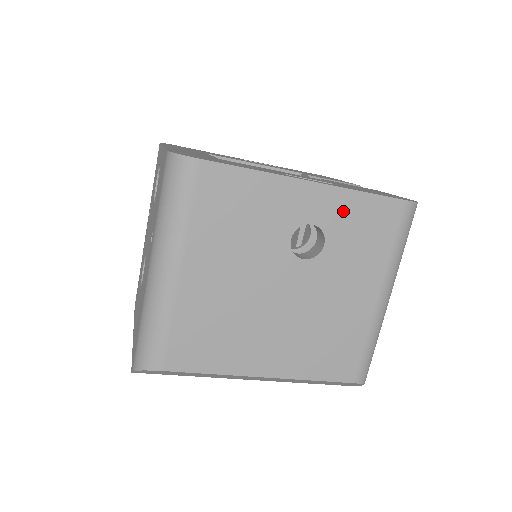
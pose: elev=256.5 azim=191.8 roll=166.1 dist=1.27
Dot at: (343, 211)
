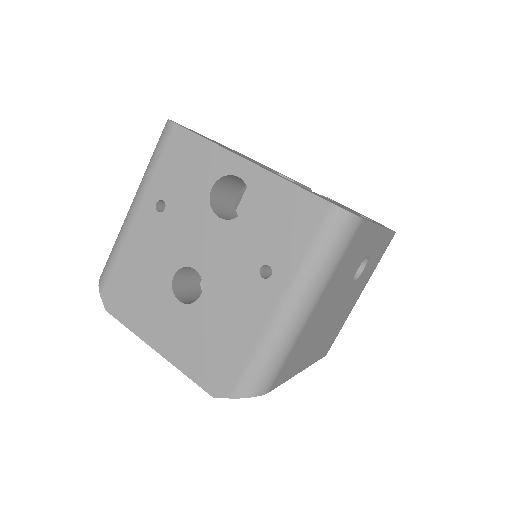
Dot at: (380, 244)
